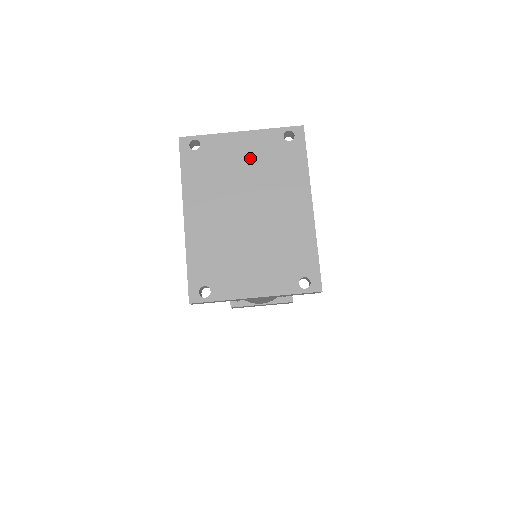
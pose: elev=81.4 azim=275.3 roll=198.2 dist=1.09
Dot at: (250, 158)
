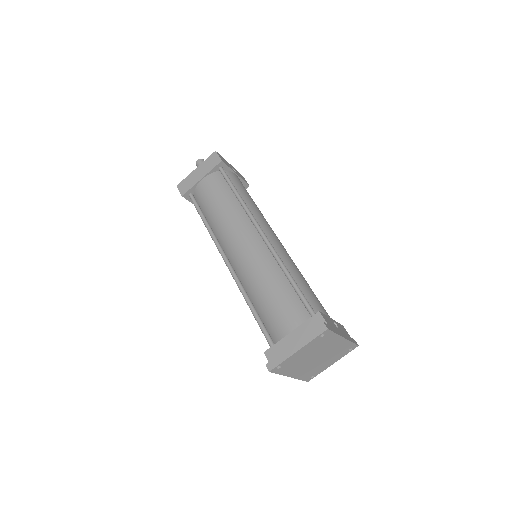
Dot at: (308, 351)
